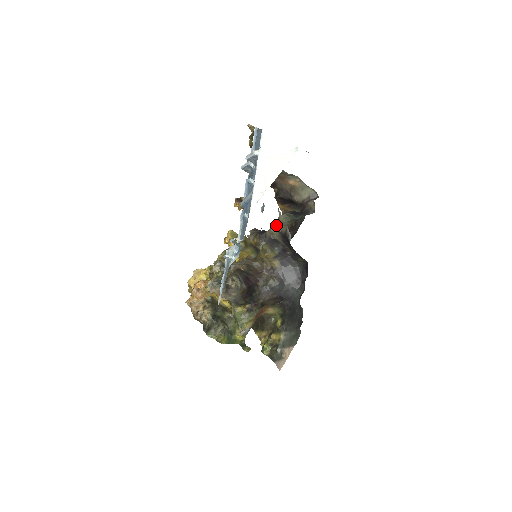
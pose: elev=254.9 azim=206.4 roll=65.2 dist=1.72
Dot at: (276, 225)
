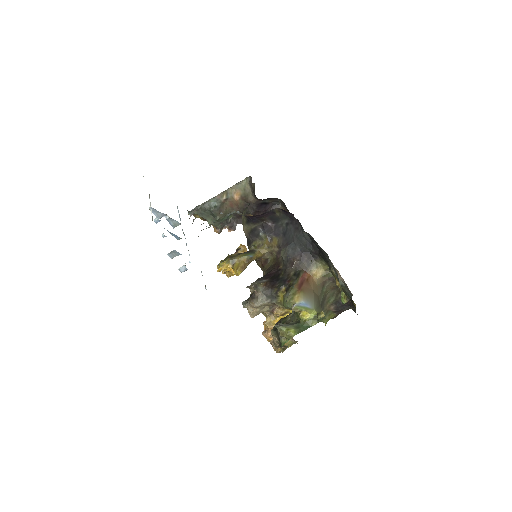
Dot at: (243, 224)
